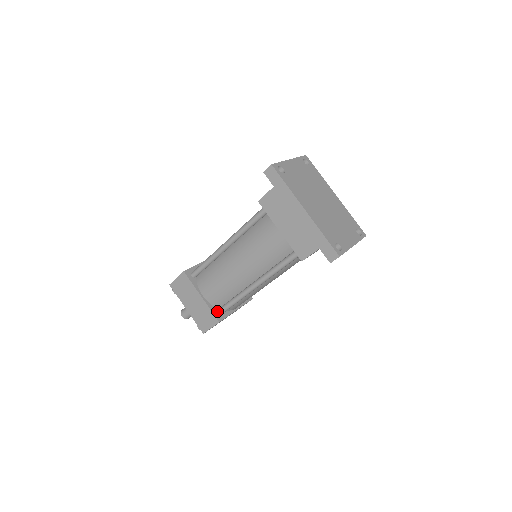
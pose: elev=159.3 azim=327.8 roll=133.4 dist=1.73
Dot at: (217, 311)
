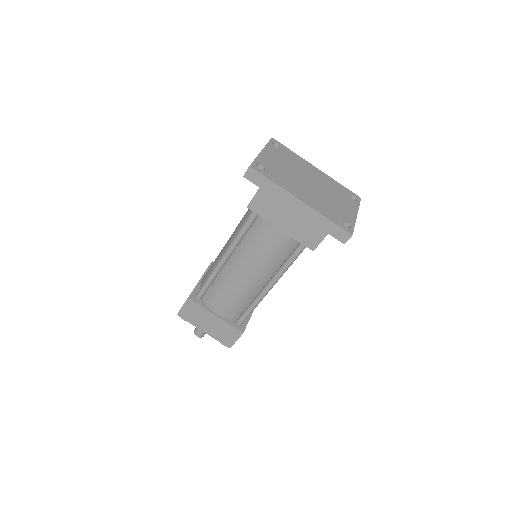
Dot at: (236, 323)
